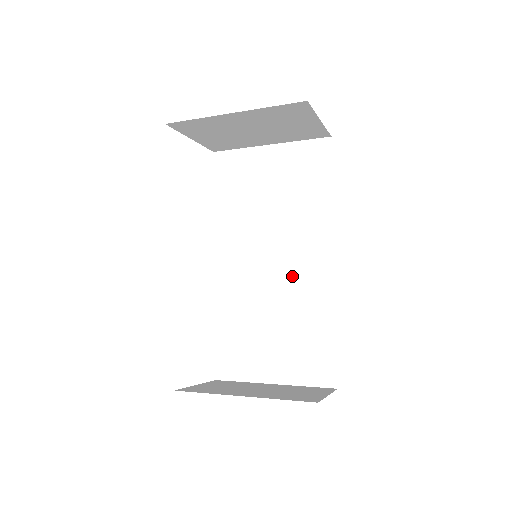
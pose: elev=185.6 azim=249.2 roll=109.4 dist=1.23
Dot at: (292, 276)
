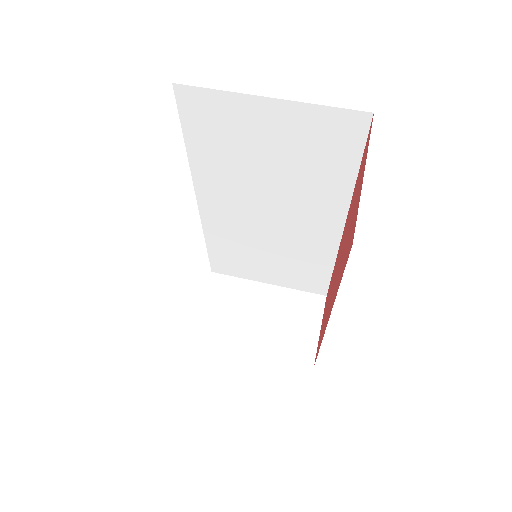
Dot at: (292, 230)
